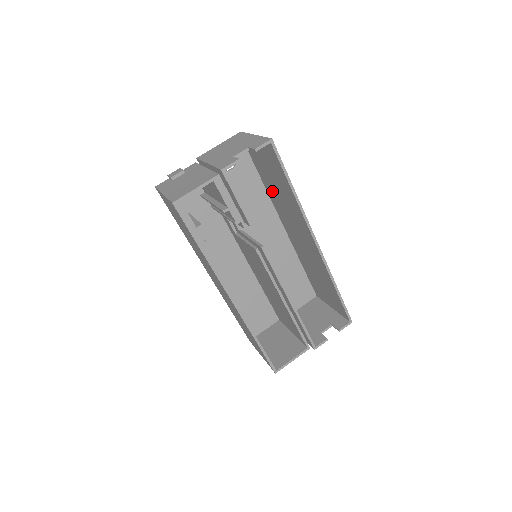
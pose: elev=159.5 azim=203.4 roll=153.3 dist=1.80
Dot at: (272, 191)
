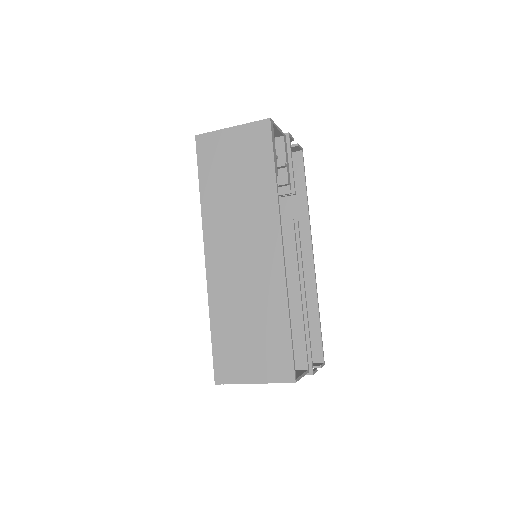
Dot at: occluded
